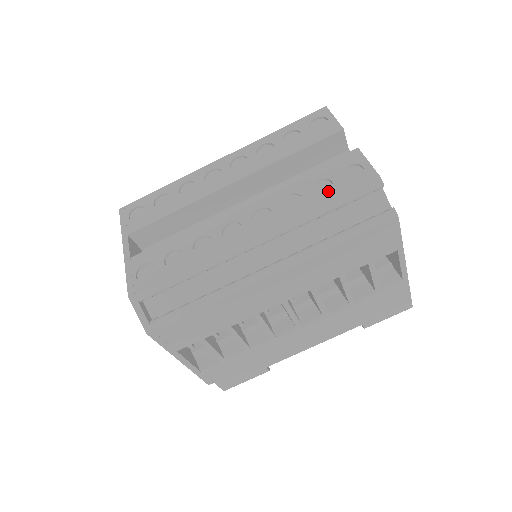
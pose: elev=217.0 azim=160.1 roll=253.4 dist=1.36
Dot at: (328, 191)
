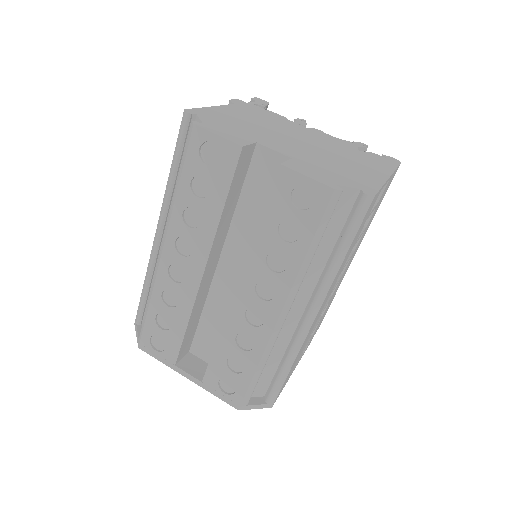
Dot at: (298, 231)
